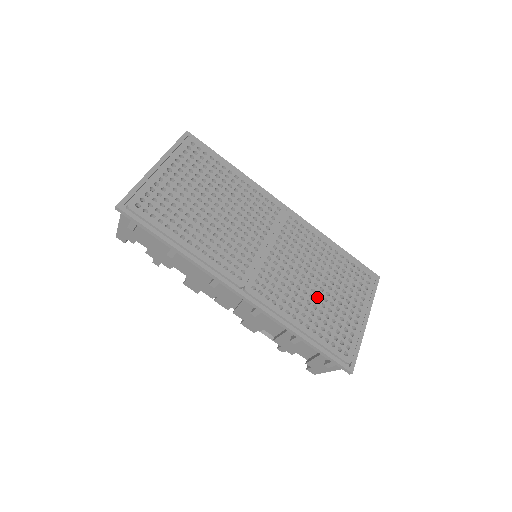
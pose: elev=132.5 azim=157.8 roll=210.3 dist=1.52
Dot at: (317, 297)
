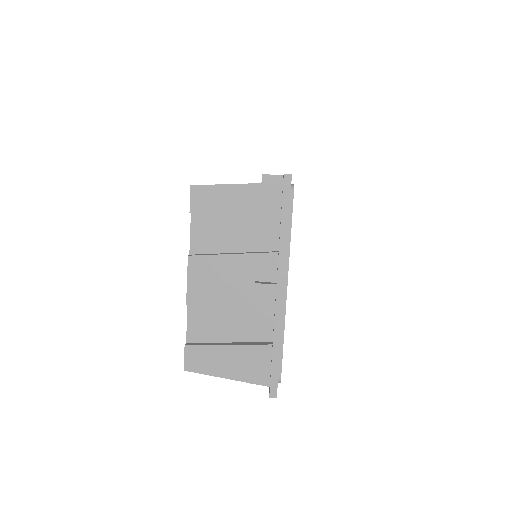
Dot at: occluded
